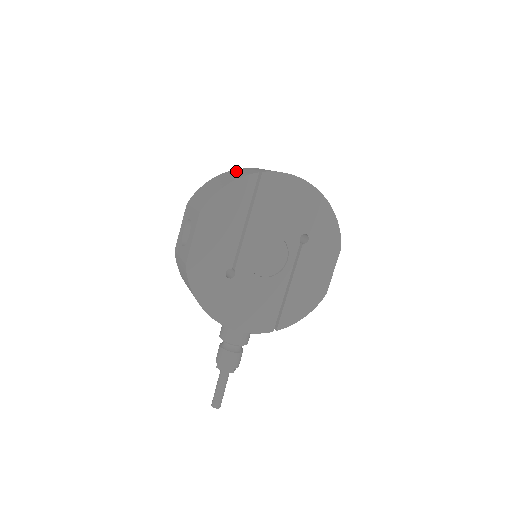
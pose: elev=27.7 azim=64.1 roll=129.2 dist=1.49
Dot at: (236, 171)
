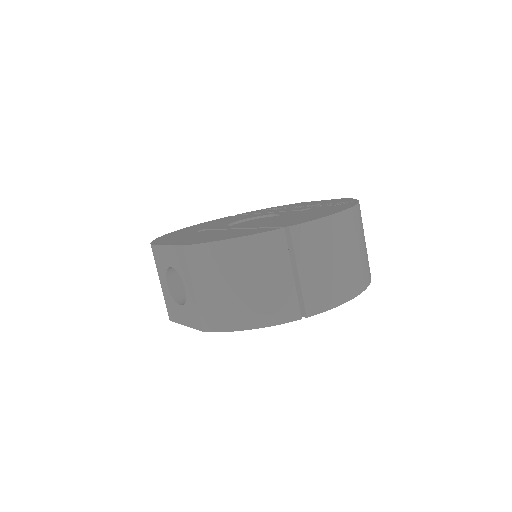
Dot at: (275, 260)
